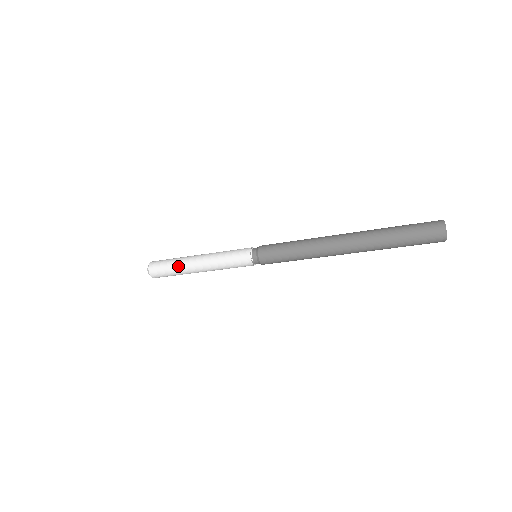
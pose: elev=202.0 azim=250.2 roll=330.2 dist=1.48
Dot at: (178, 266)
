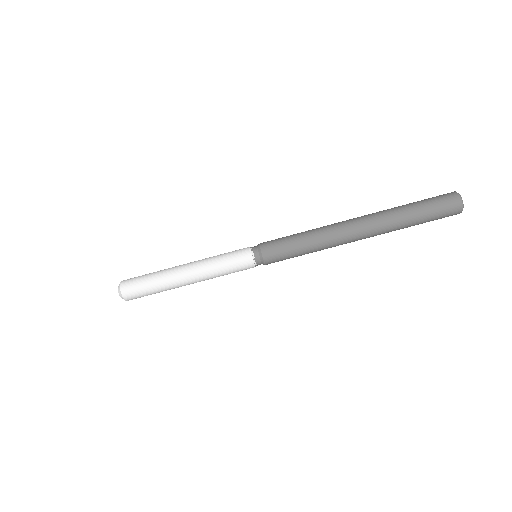
Dot at: (160, 271)
